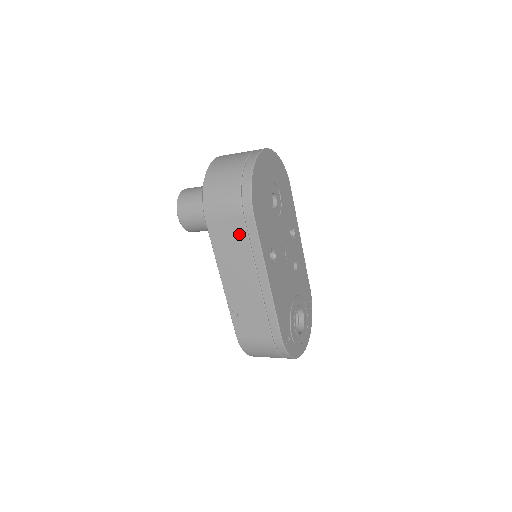
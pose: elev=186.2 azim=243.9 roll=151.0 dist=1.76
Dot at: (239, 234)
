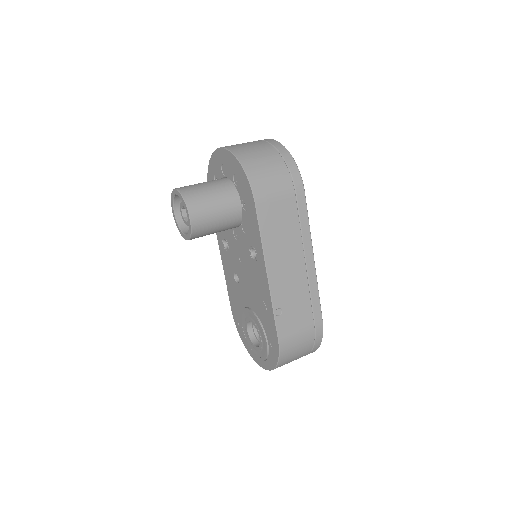
Dot at: (290, 214)
